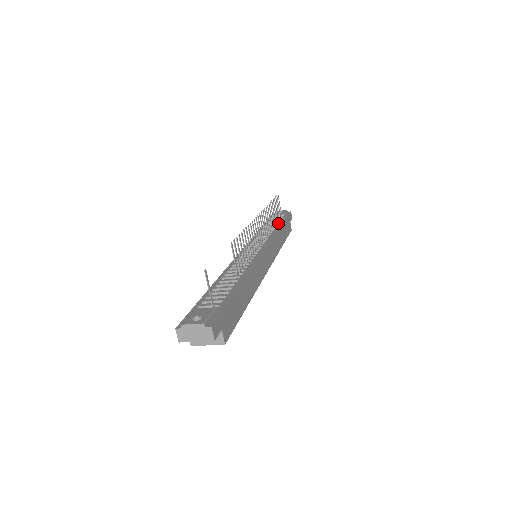
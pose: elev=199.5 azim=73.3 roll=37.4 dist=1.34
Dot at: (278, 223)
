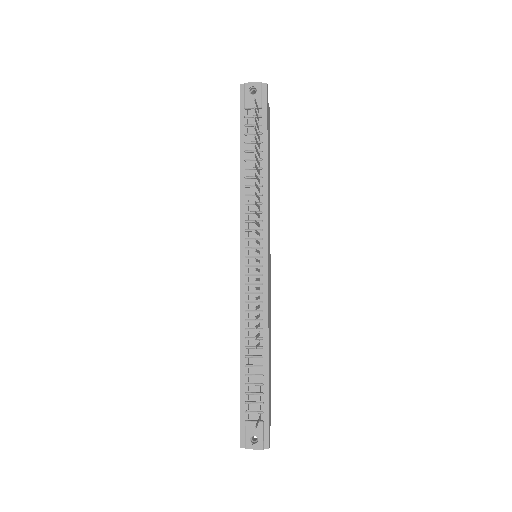
Dot at: (261, 151)
